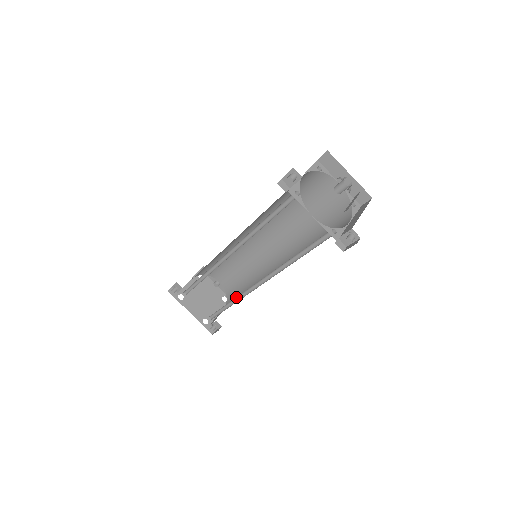
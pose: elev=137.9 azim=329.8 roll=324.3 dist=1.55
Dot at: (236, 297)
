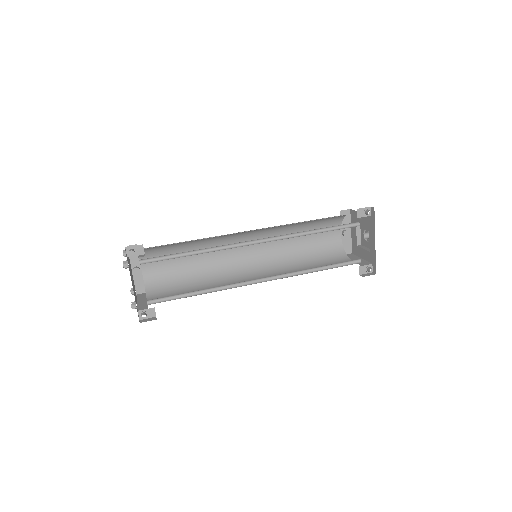
Dot at: occluded
